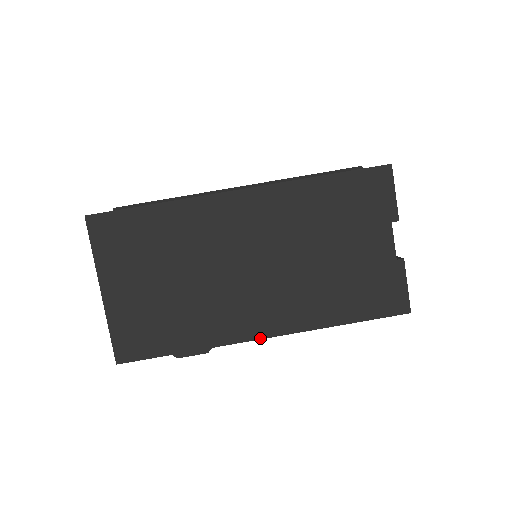
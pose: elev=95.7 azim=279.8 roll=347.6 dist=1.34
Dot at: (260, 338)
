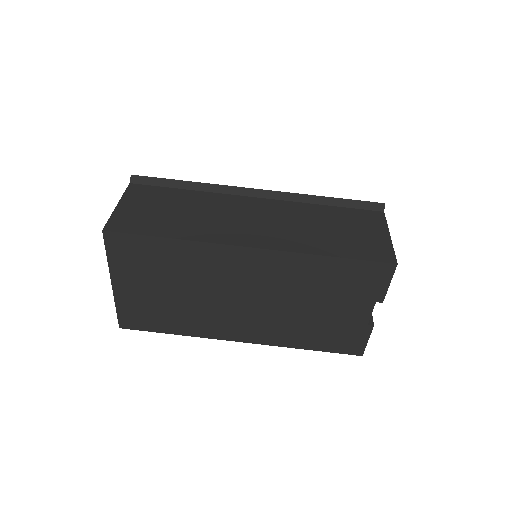
Dot at: (237, 341)
